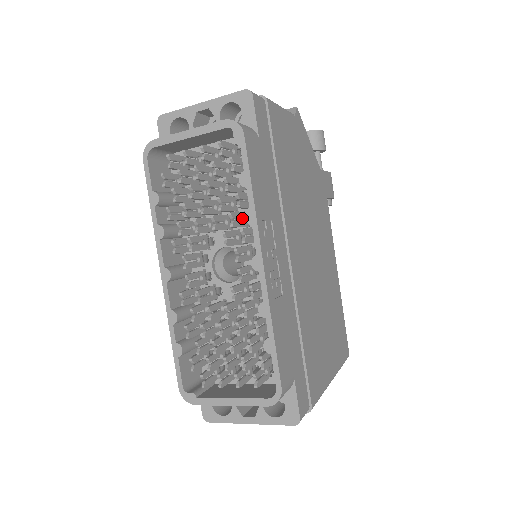
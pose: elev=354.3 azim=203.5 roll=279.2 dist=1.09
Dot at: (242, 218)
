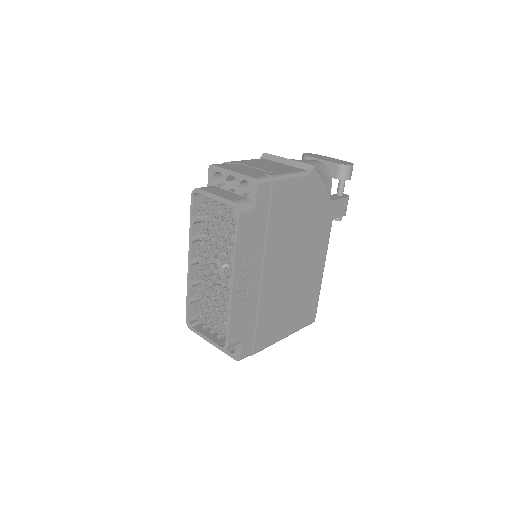
Dot at: occluded
